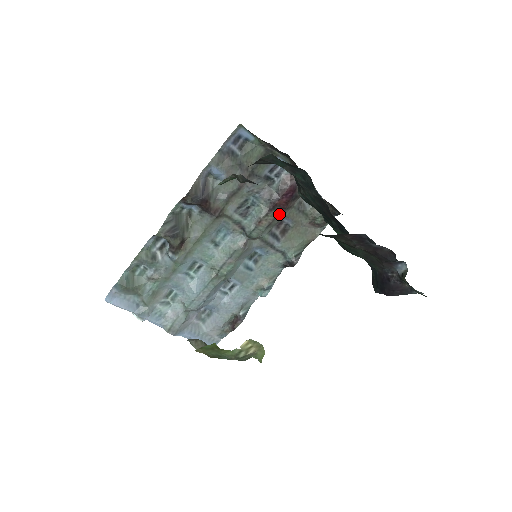
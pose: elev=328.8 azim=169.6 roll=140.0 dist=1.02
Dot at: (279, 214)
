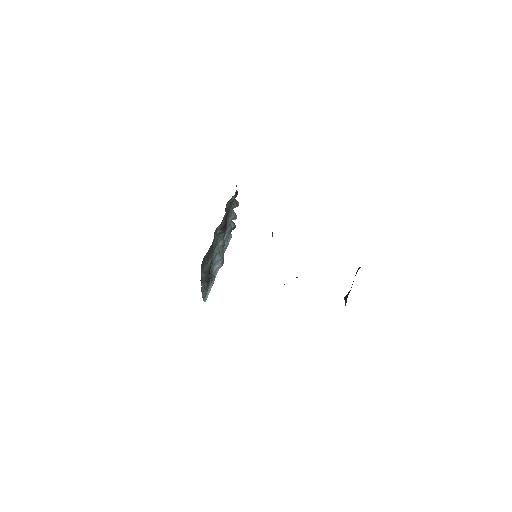
Dot at: occluded
